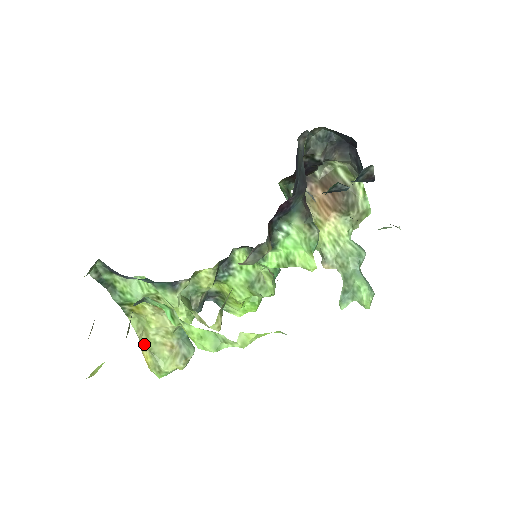
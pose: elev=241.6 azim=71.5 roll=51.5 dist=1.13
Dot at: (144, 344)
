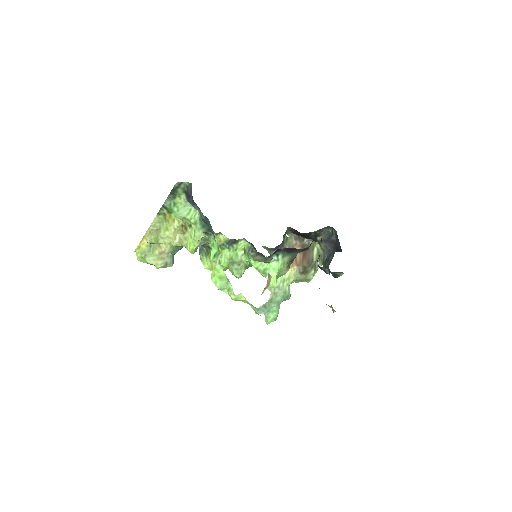
Dot at: (152, 237)
